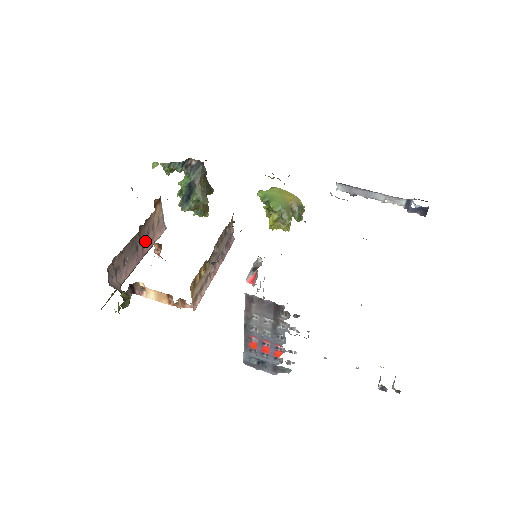
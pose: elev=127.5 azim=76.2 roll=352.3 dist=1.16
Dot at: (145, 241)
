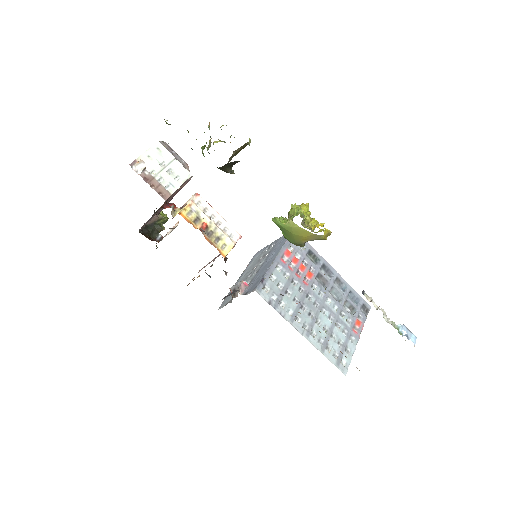
Dot at: (169, 198)
